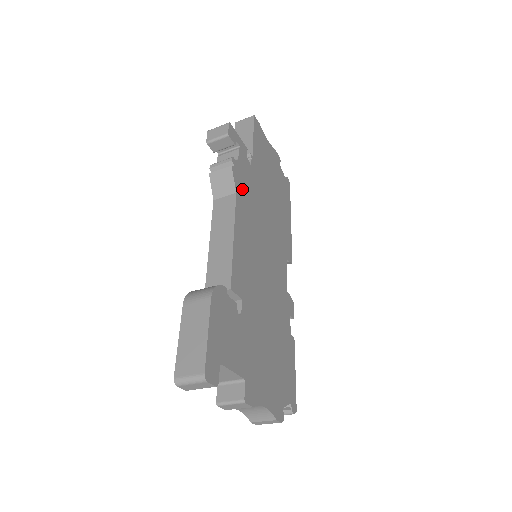
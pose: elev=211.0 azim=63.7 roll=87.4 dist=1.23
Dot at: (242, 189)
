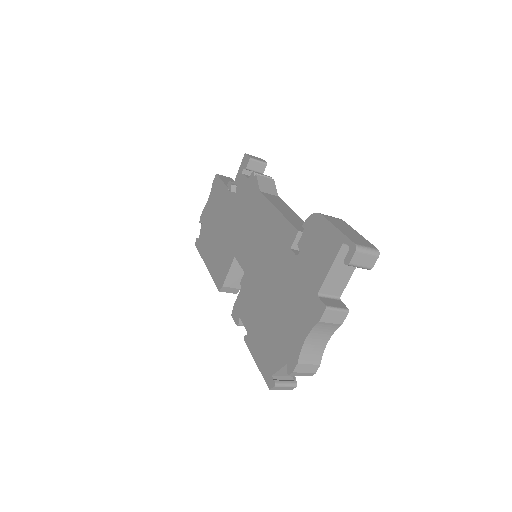
Dot at: occluded
